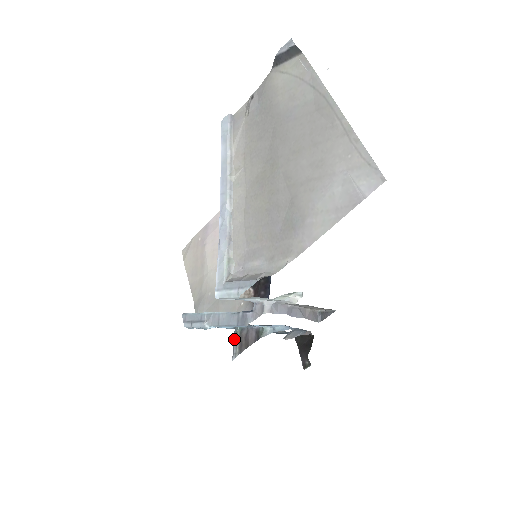
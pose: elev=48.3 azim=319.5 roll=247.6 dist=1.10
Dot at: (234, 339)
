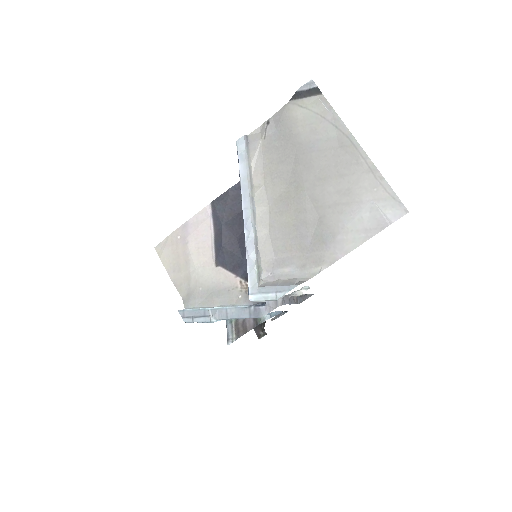
Dot at: (228, 326)
